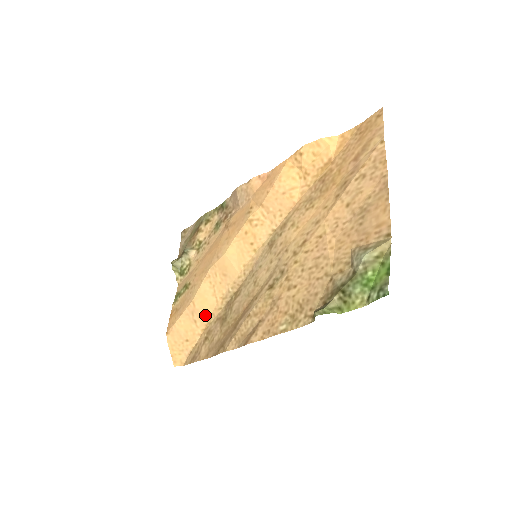
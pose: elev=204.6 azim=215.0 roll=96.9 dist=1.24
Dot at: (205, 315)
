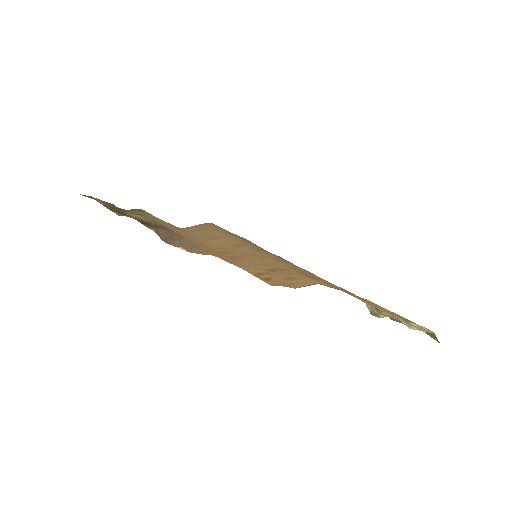
Dot at: occluded
